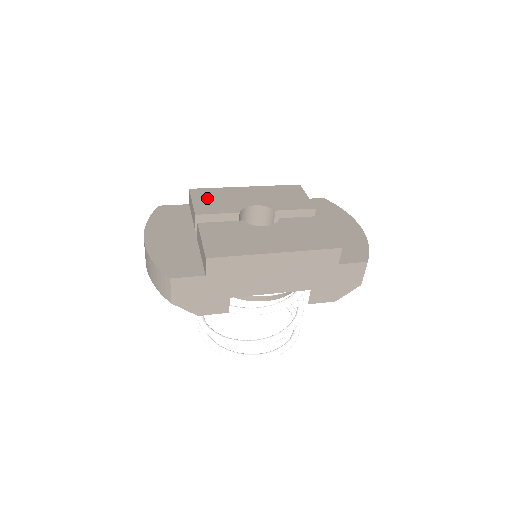
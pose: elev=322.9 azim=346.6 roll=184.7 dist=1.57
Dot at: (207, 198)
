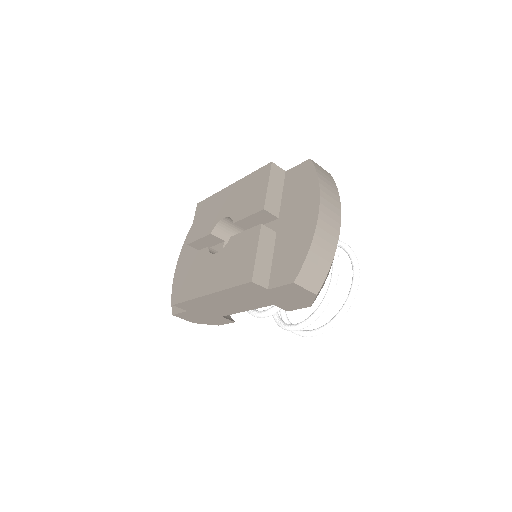
Dot at: (201, 216)
